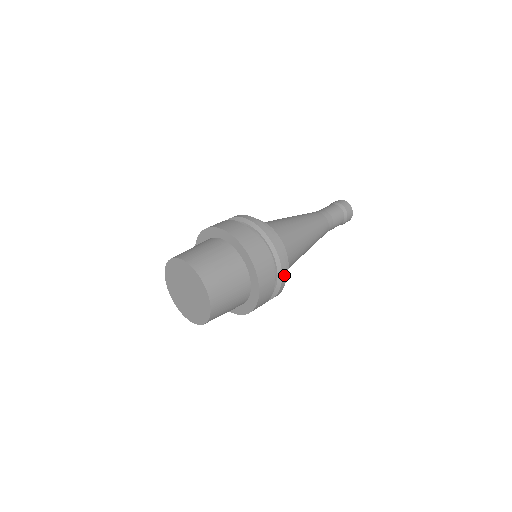
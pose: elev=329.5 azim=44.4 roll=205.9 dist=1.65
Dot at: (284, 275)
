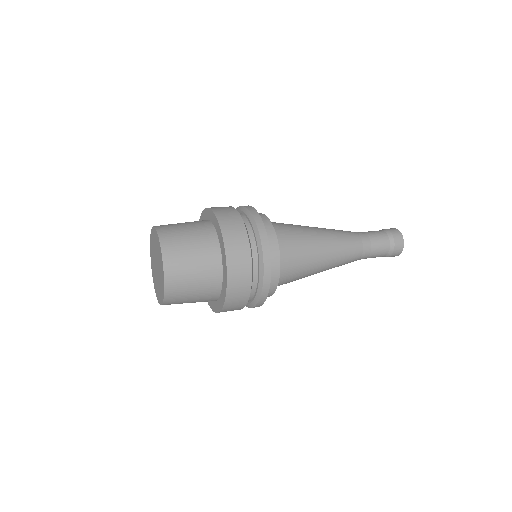
Dot at: (267, 279)
